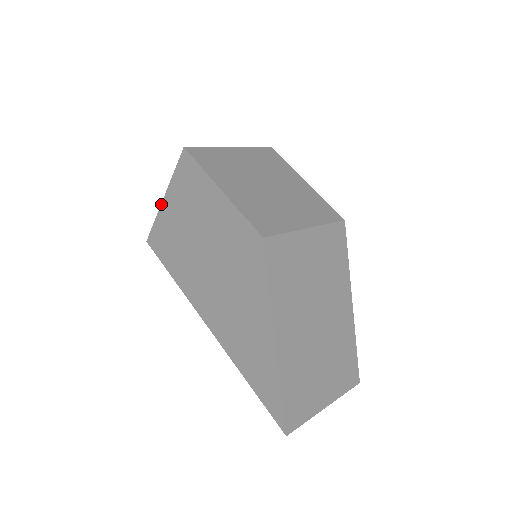
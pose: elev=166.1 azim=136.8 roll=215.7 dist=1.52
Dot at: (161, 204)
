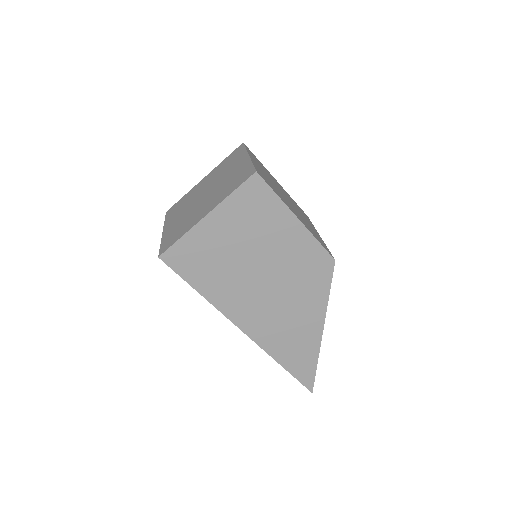
Dot at: (200, 221)
